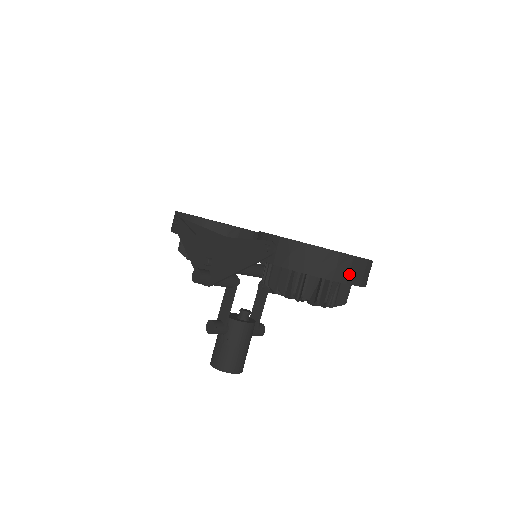
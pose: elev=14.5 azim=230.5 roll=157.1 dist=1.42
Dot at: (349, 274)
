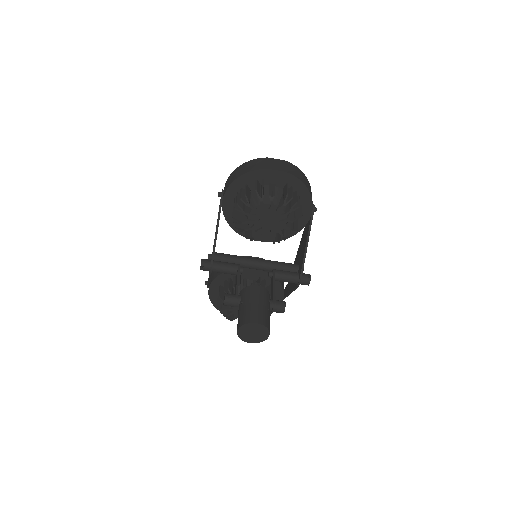
Dot at: (268, 165)
